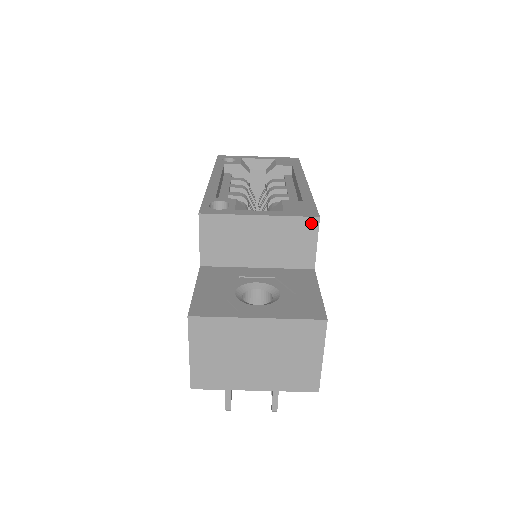
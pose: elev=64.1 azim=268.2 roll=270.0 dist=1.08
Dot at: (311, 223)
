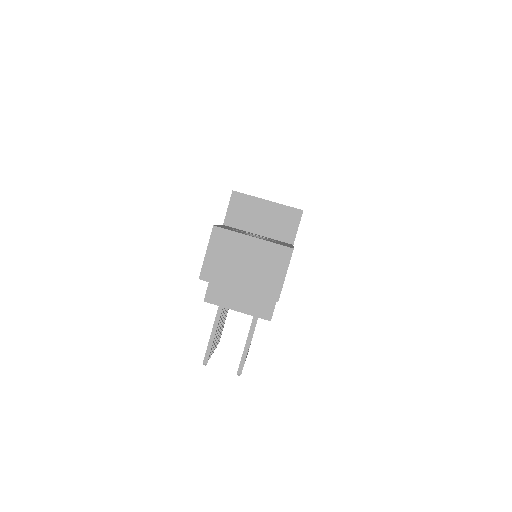
Dot at: (297, 213)
